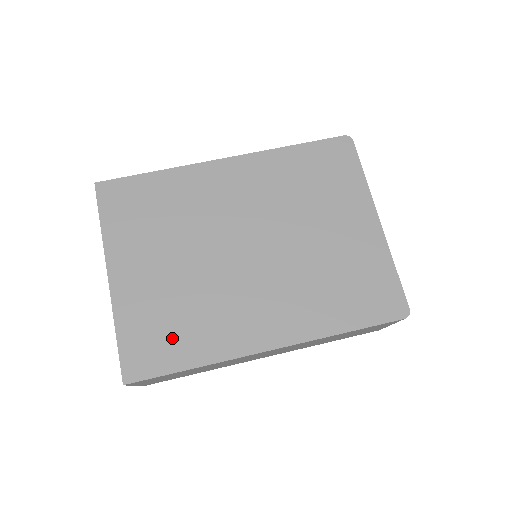
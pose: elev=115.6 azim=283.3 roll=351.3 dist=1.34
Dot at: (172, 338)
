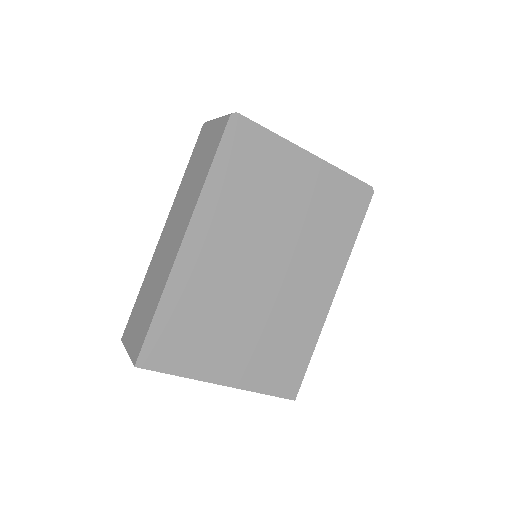
Dot at: (289, 357)
